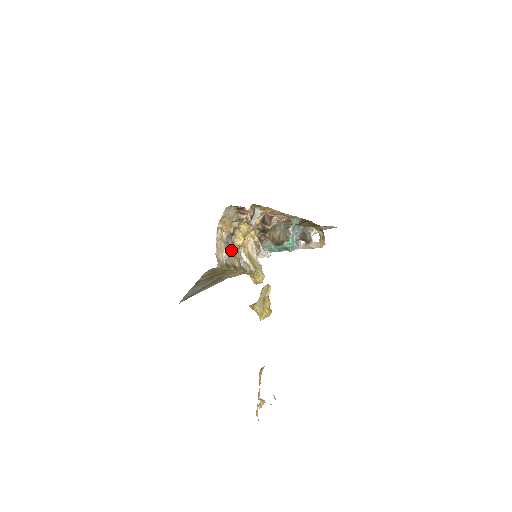
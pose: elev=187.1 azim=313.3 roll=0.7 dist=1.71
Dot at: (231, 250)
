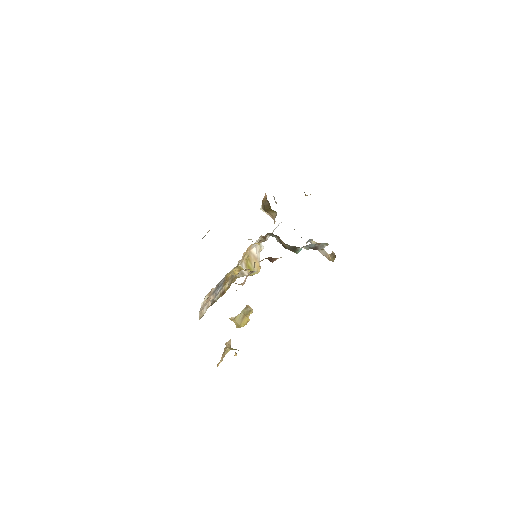
Dot at: (222, 283)
